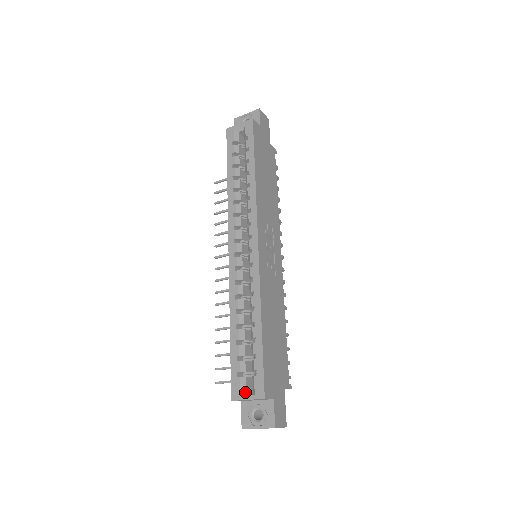
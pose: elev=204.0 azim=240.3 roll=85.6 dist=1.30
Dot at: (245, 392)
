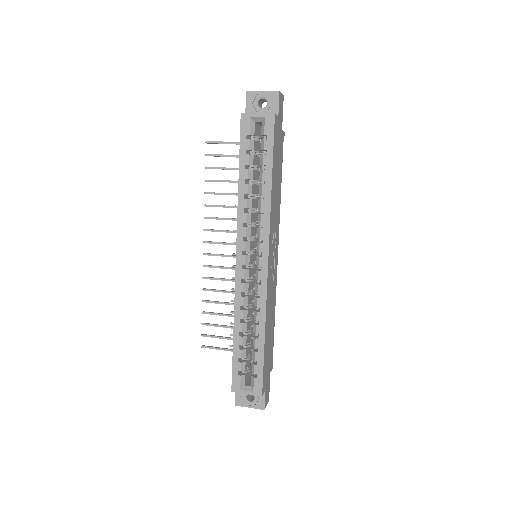
Dot at: (244, 386)
